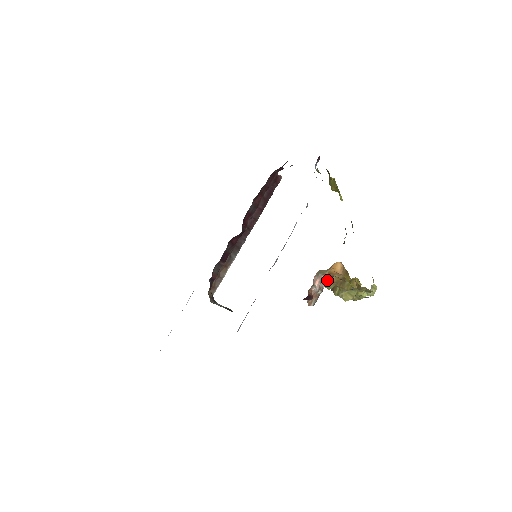
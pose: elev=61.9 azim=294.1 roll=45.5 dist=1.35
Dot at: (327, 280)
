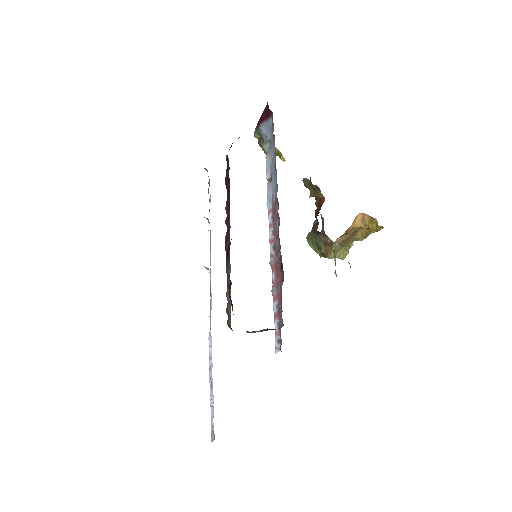
Dot at: (336, 243)
